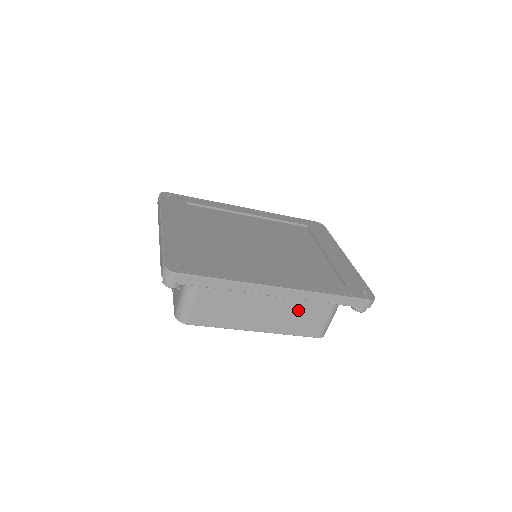
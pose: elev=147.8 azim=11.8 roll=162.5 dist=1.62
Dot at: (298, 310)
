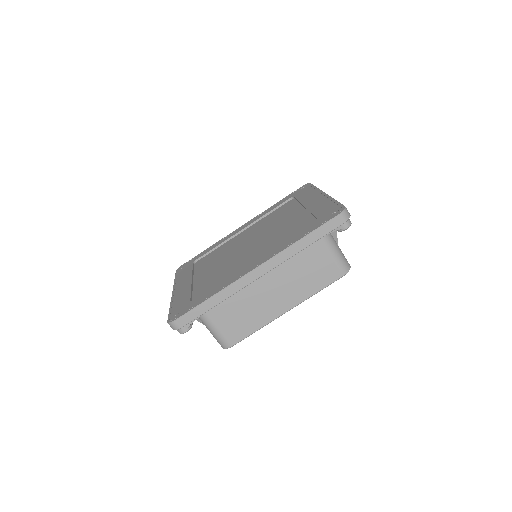
Dot at: (299, 270)
